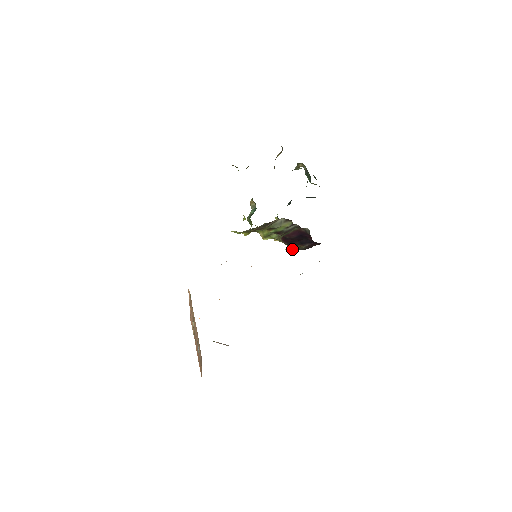
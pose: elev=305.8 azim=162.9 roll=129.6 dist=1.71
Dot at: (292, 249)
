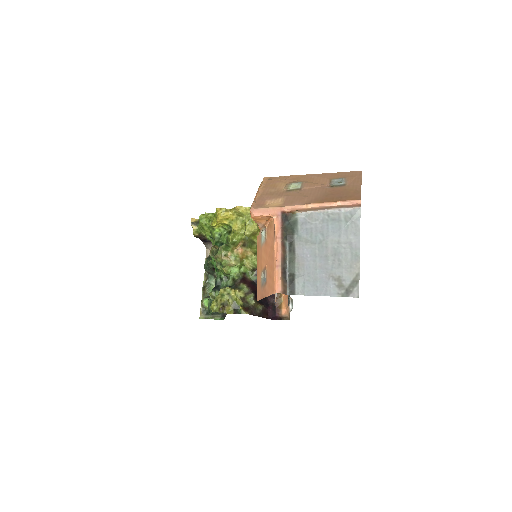
Dot at: (248, 307)
